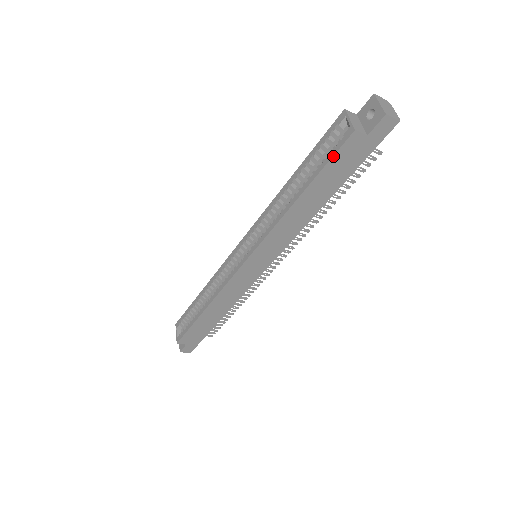
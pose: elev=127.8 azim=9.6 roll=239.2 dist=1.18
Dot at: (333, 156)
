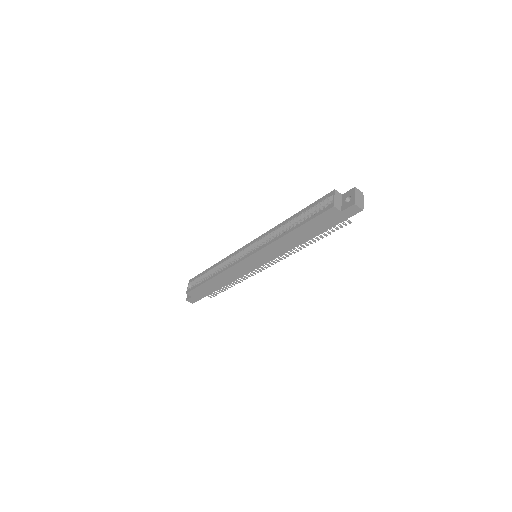
Dot at: (317, 216)
